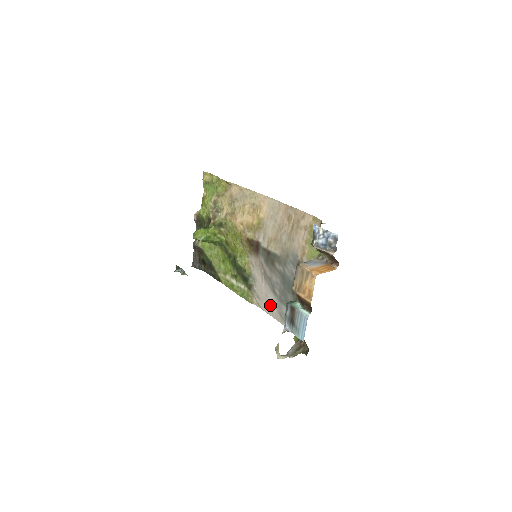
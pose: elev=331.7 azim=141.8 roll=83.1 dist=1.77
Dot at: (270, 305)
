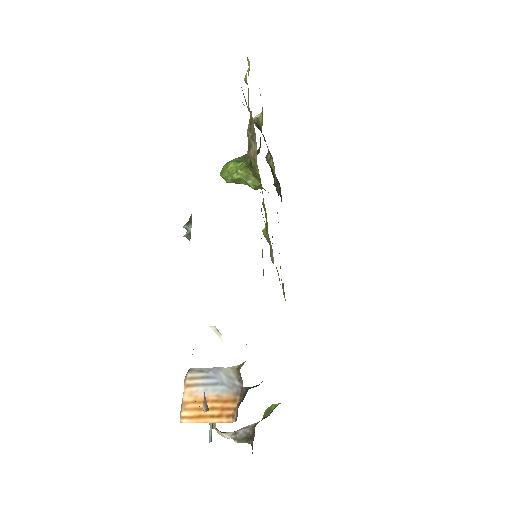
Dot at: occluded
